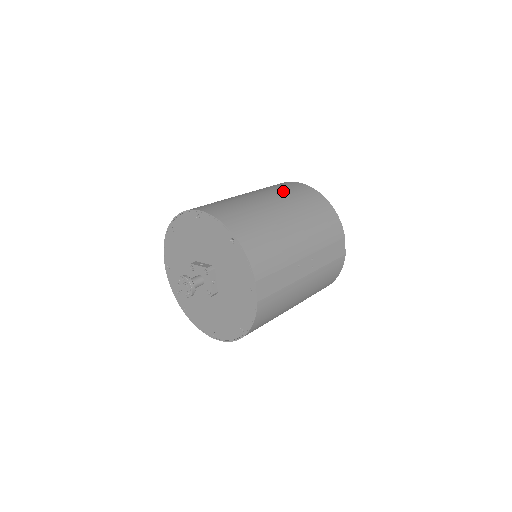
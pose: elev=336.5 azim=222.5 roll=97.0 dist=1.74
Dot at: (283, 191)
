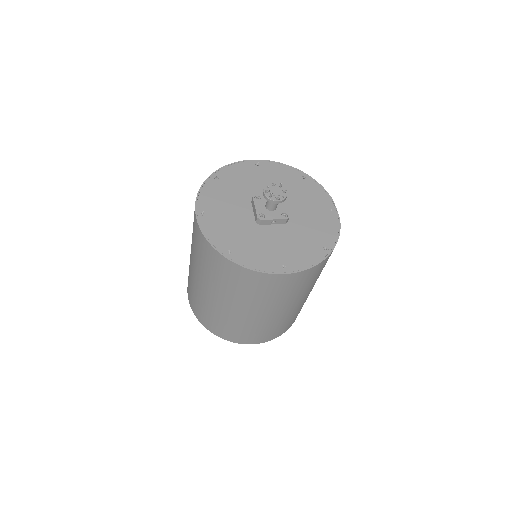
Dot at: occluded
